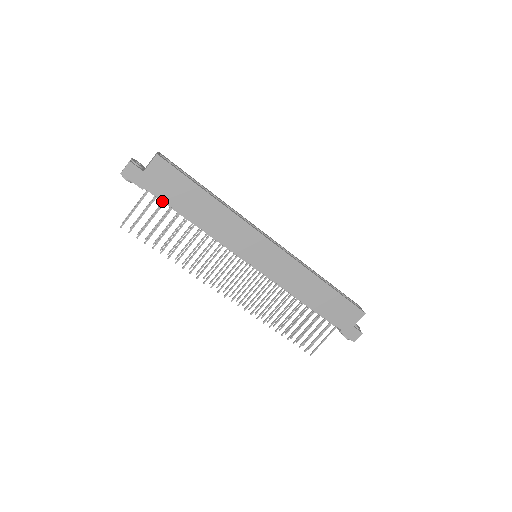
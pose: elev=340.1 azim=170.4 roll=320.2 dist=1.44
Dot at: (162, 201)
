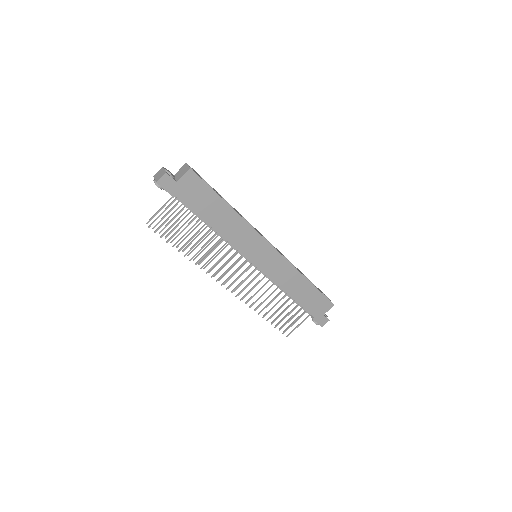
Dot at: (186, 207)
